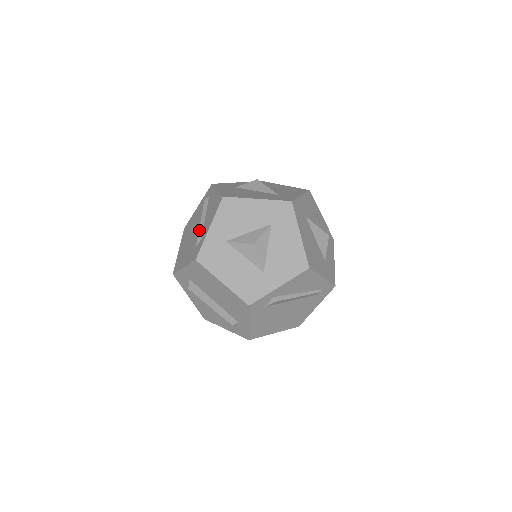
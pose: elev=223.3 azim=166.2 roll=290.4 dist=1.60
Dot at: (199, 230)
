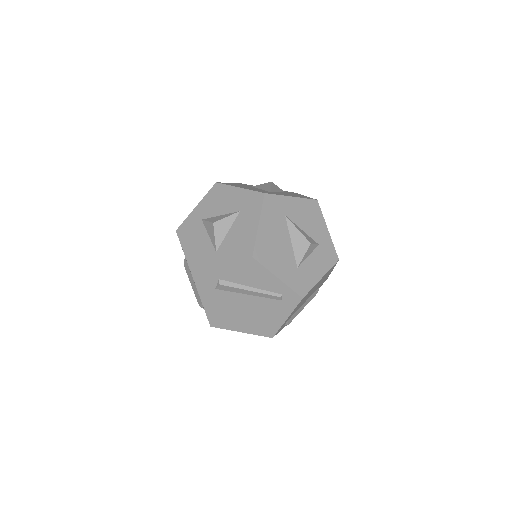
Dot at: occluded
